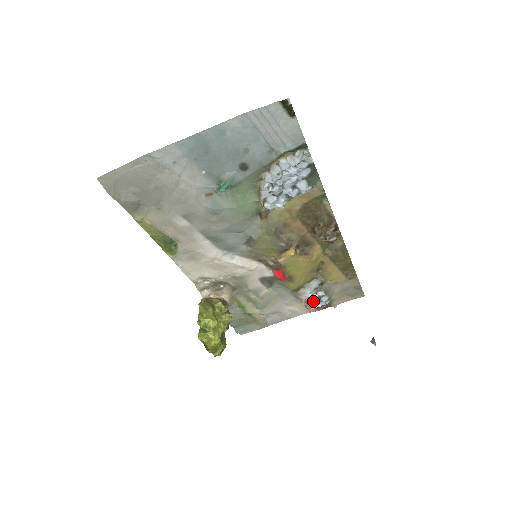
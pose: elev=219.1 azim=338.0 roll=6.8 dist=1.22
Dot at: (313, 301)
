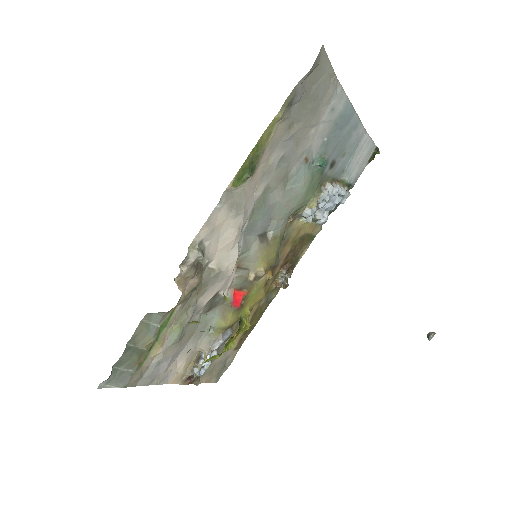
Dot at: occluded
